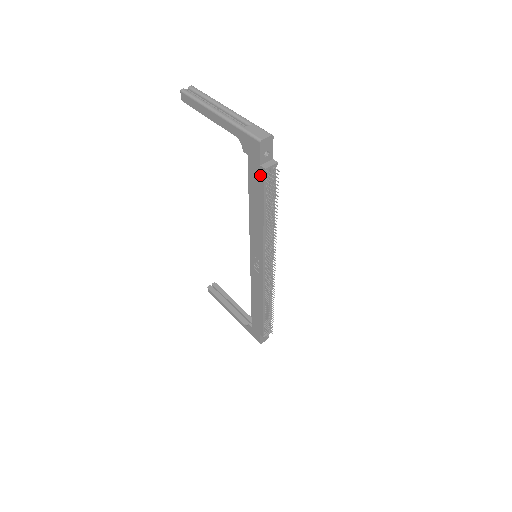
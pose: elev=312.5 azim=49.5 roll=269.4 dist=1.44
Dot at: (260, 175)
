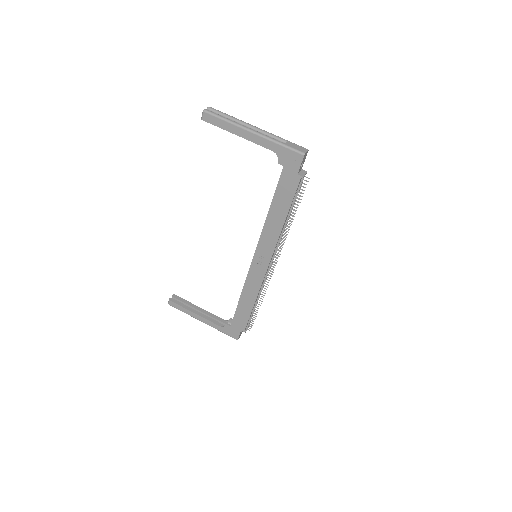
Dot at: (294, 182)
